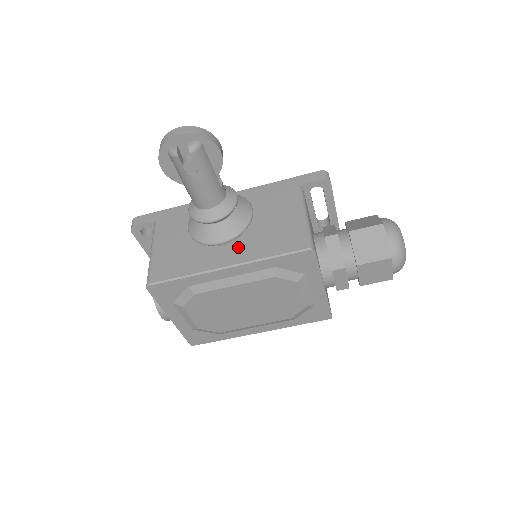
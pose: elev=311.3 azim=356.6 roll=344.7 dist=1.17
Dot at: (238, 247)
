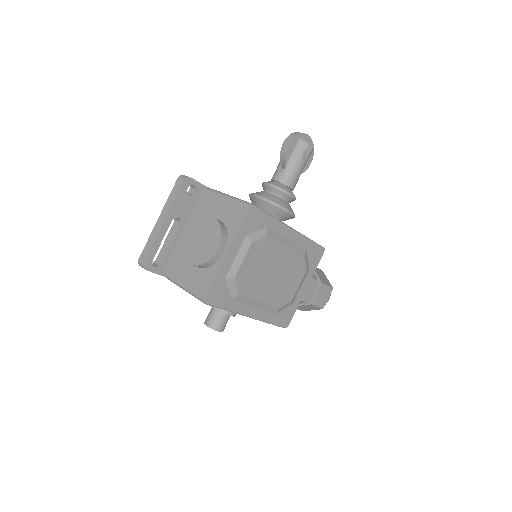
Dot at: occluded
